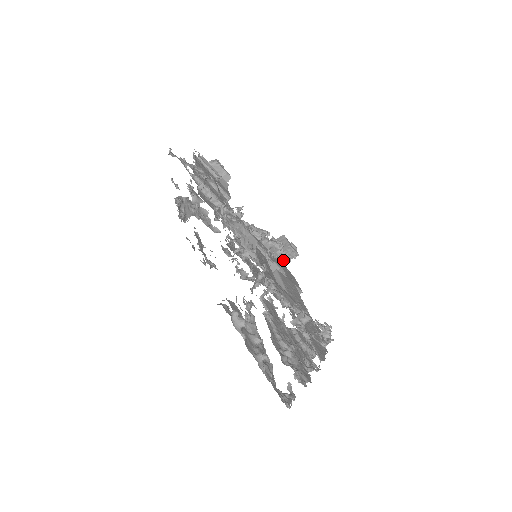
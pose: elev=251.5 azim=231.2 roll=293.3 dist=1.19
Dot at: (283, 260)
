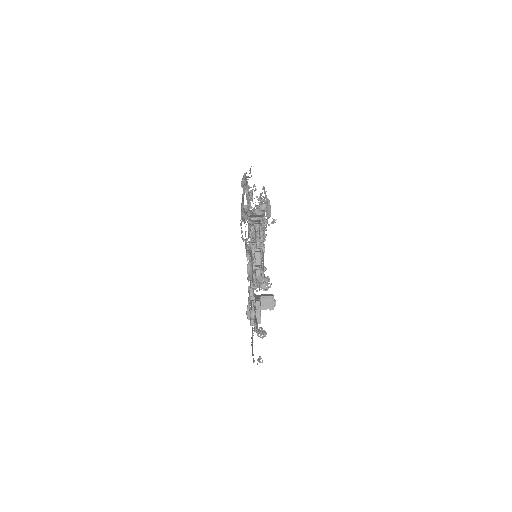
Dot at: (262, 305)
